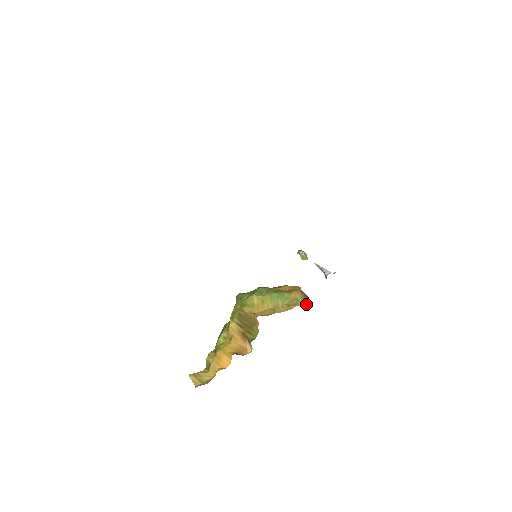
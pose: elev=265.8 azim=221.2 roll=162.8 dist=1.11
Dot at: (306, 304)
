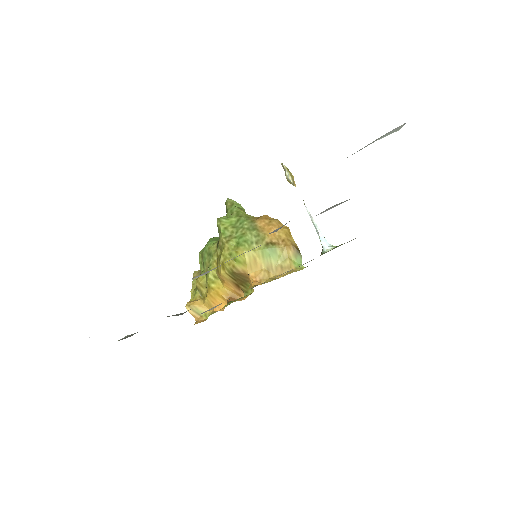
Dot at: (299, 263)
